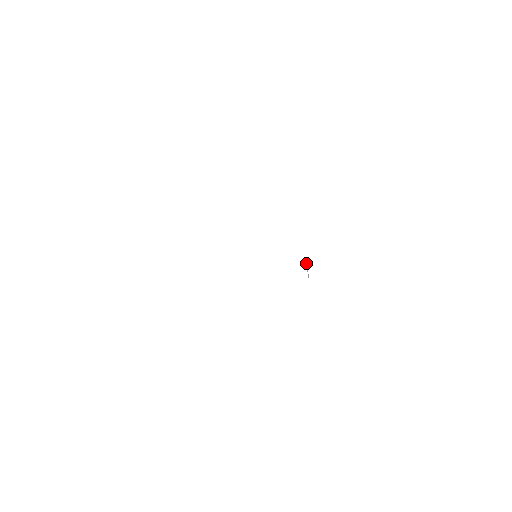
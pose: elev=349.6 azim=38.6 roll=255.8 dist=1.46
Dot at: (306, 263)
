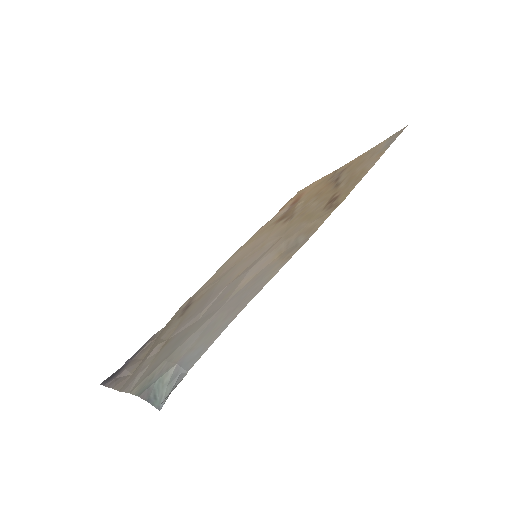
Dot at: (303, 201)
